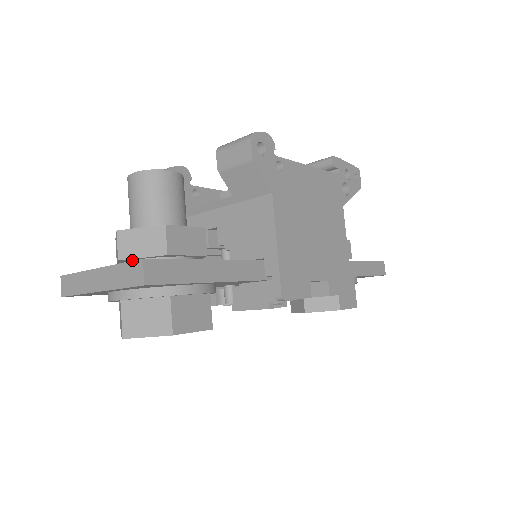
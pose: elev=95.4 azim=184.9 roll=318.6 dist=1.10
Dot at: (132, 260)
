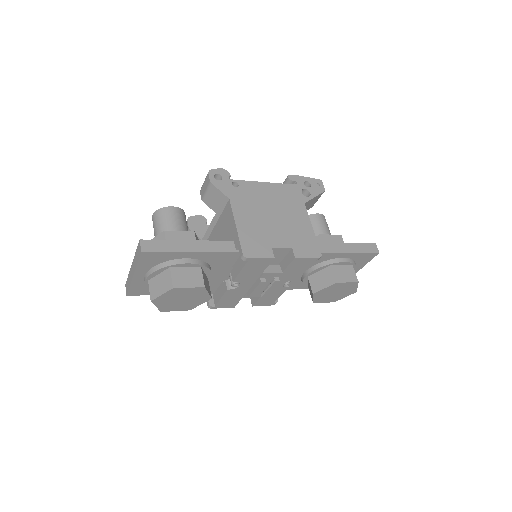
Dot at: occluded
